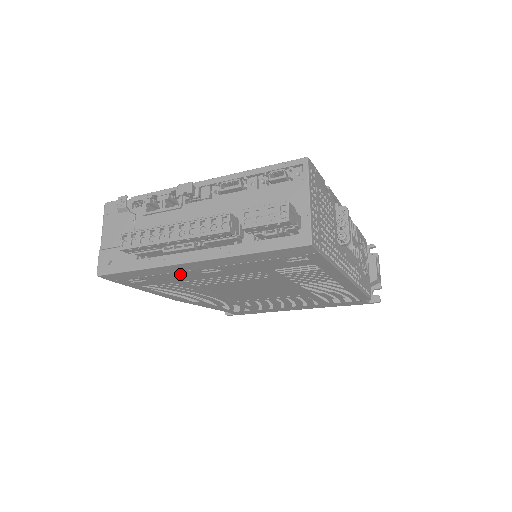
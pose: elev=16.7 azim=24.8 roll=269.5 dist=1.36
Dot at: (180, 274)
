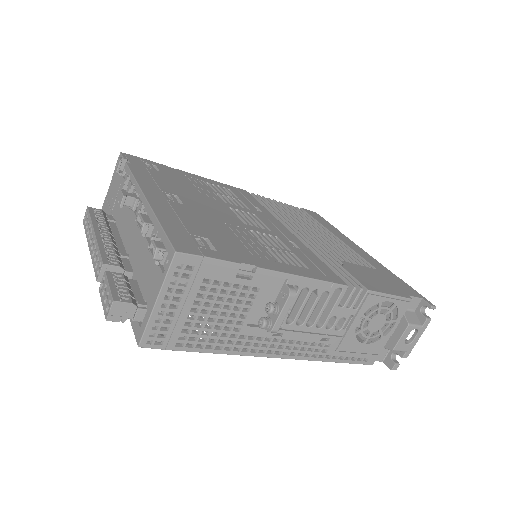
Dot at: occluded
